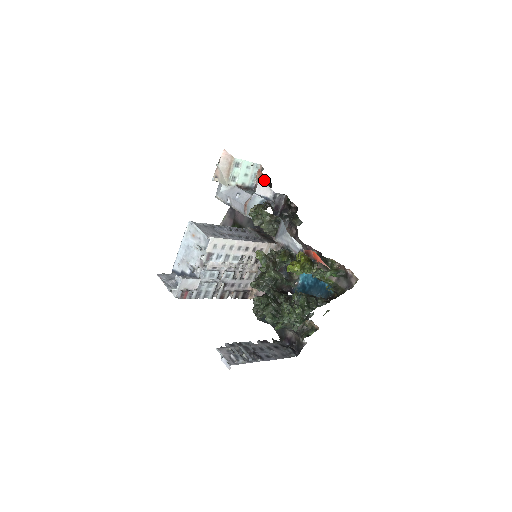
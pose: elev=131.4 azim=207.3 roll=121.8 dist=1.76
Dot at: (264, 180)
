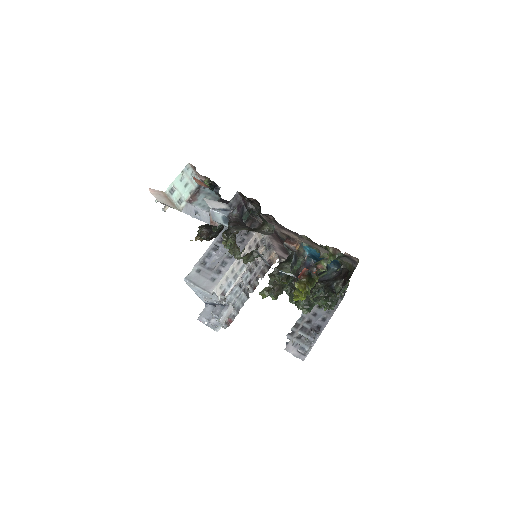
Dot at: (207, 187)
